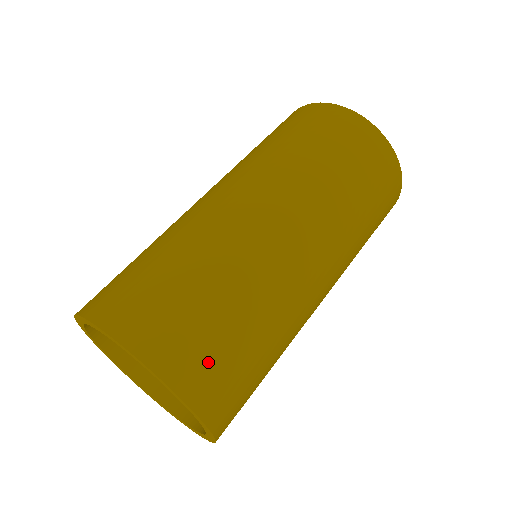
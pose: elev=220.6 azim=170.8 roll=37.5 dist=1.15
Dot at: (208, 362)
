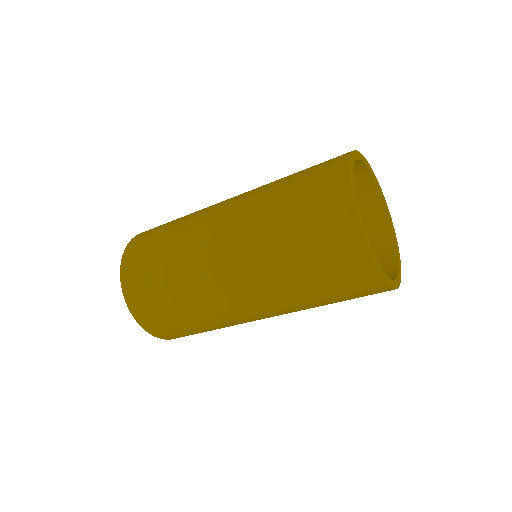
Dot at: (146, 302)
